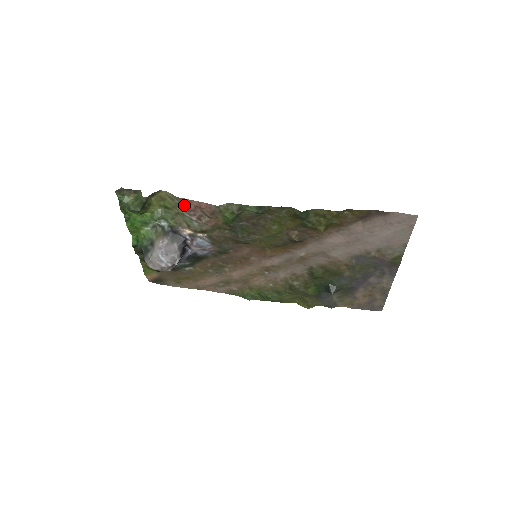
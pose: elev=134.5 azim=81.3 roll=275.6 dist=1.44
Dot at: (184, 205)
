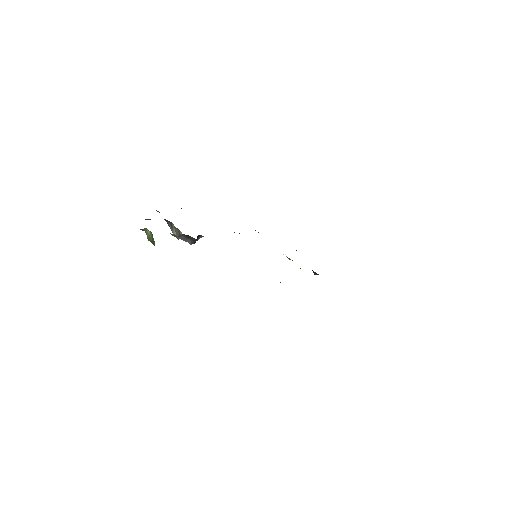
Dot at: occluded
